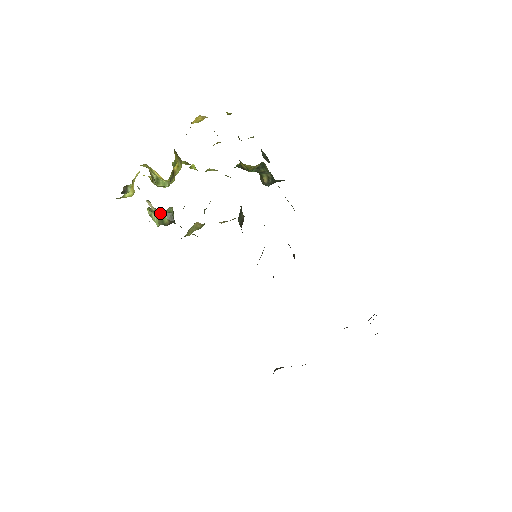
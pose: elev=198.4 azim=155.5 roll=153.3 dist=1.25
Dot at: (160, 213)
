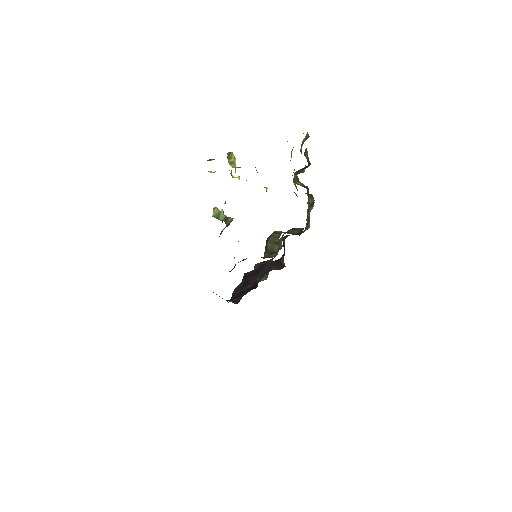
Dot at: occluded
